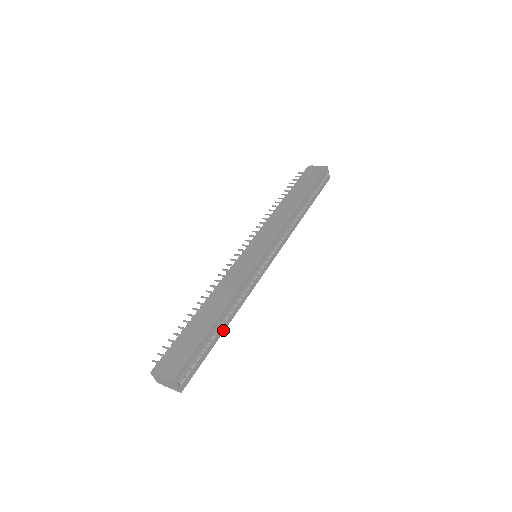
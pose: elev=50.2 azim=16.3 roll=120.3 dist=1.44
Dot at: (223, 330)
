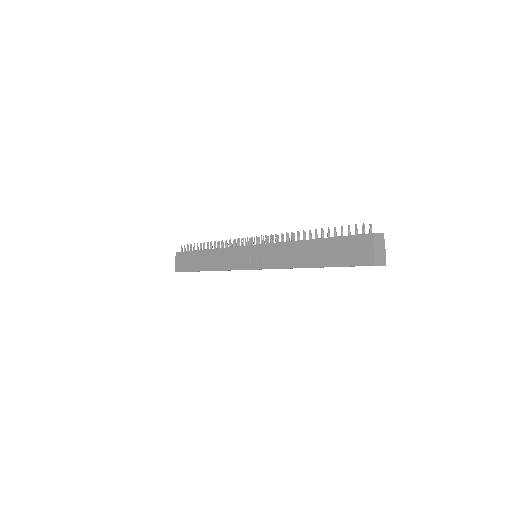
Dot at: occluded
